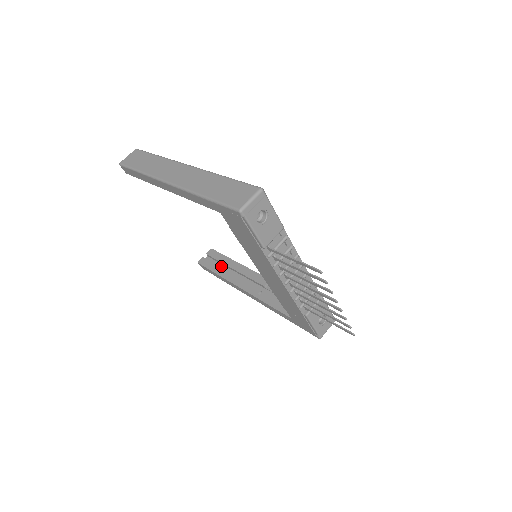
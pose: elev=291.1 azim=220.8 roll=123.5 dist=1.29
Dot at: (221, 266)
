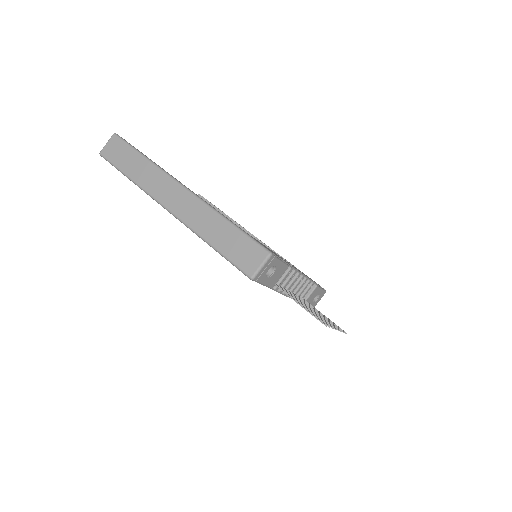
Dot at: occluded
